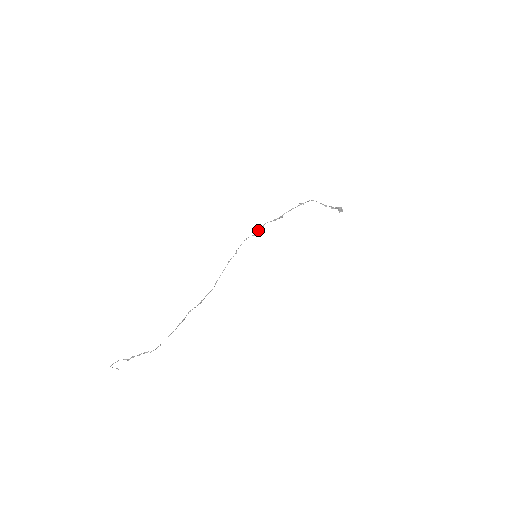
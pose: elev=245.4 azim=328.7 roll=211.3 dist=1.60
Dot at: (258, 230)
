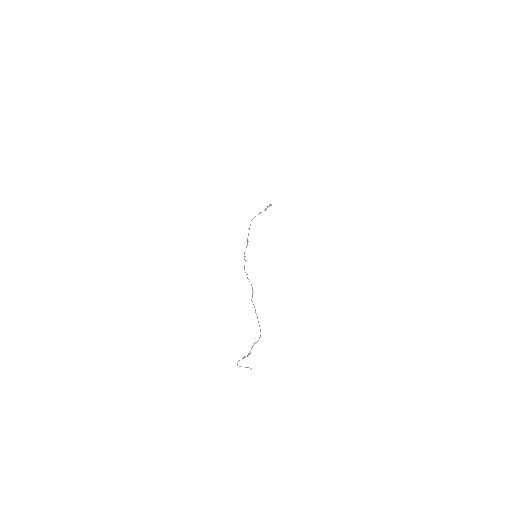
Dot at: (244, 258)
